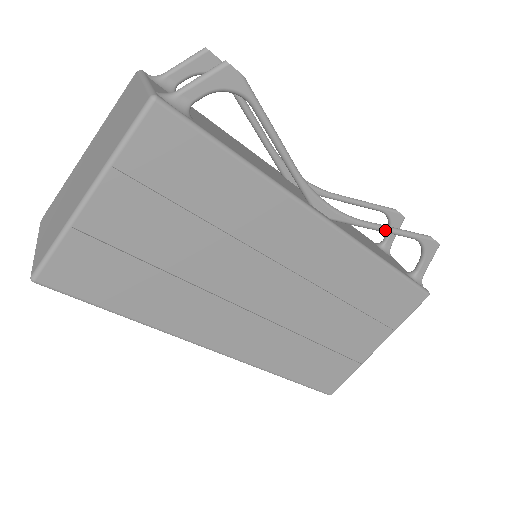
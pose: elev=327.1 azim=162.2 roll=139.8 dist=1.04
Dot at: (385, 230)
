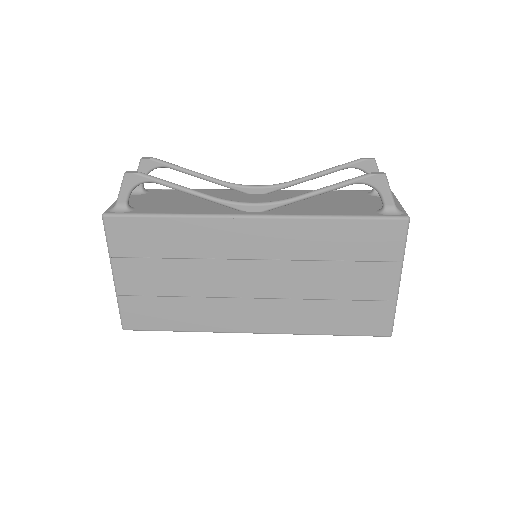
Dot at: (316, 194)
